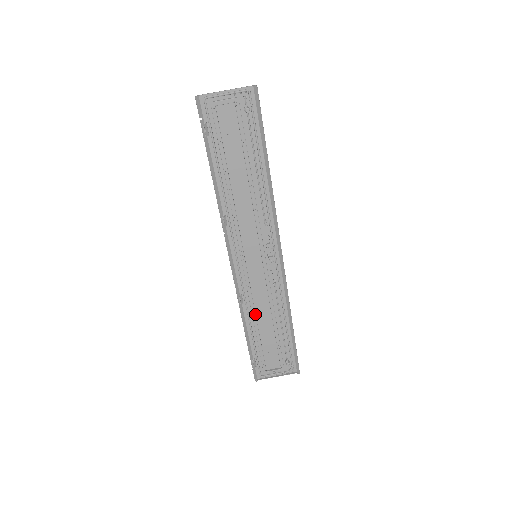
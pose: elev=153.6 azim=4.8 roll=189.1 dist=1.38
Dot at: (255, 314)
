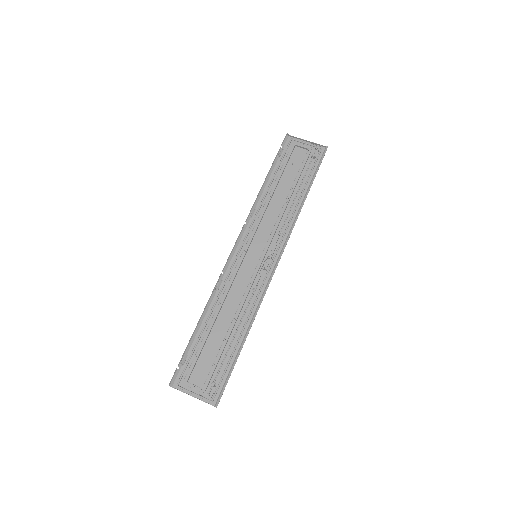
Dot at: (220, 307)
